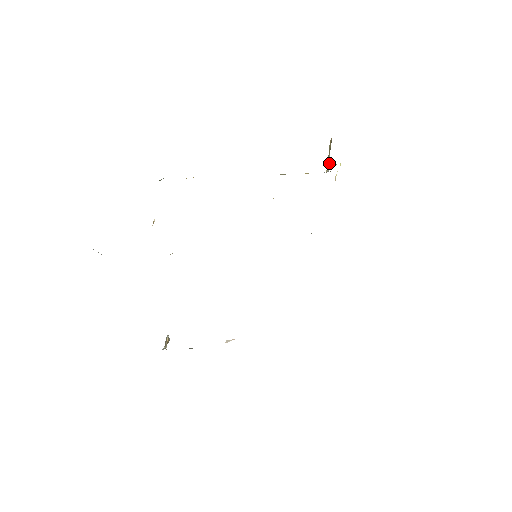
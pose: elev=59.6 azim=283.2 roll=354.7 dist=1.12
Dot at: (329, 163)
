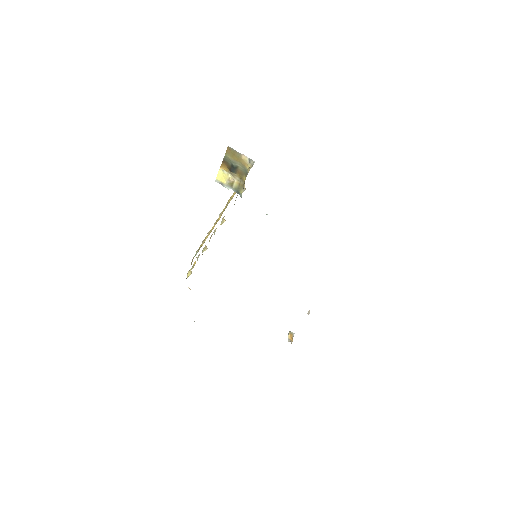
Dot at: (248, 158)
